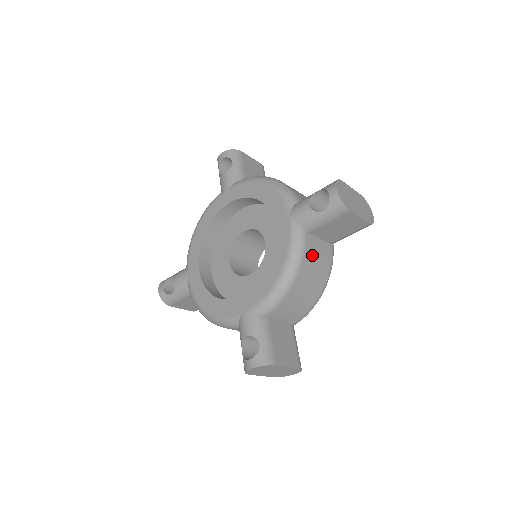
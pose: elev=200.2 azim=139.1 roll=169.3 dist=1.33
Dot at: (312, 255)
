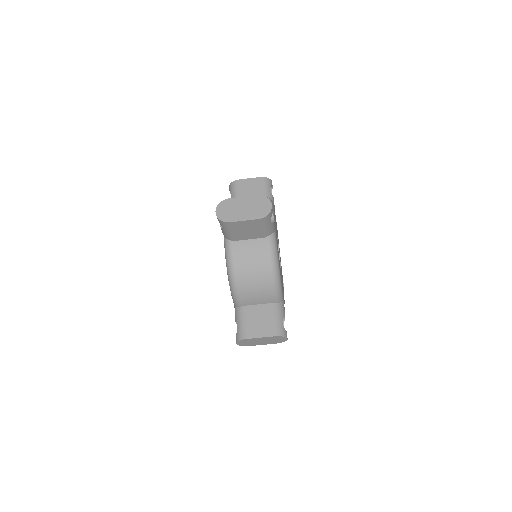
Dot at: (243, 256)
